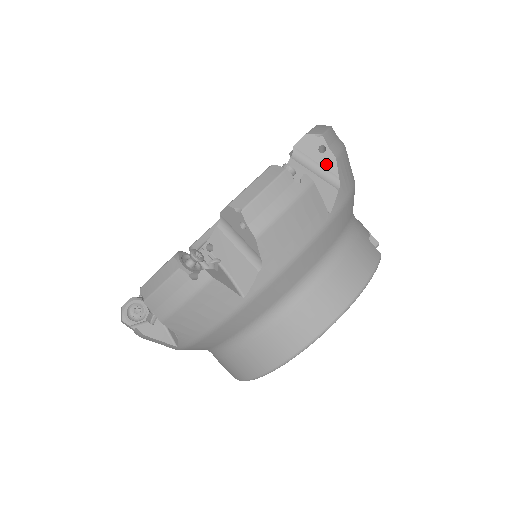
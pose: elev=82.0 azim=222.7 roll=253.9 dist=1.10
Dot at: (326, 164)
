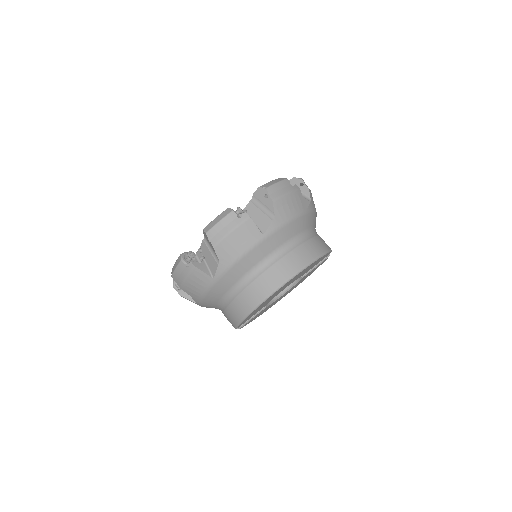
Dot at: (304, 191)
